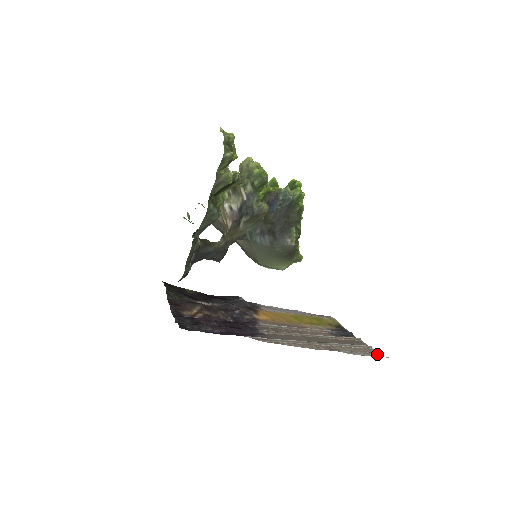
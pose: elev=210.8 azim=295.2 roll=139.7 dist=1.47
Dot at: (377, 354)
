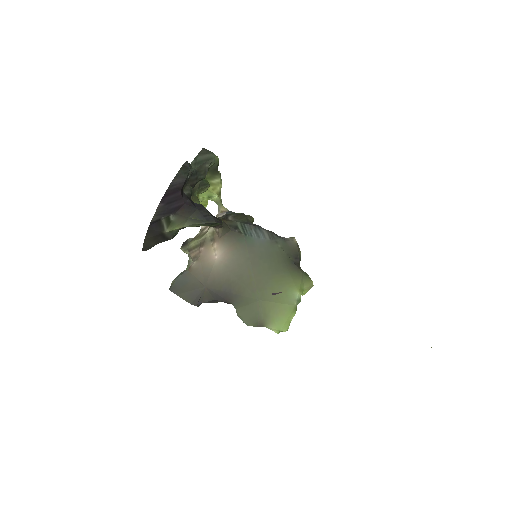
Dot at: occluded
